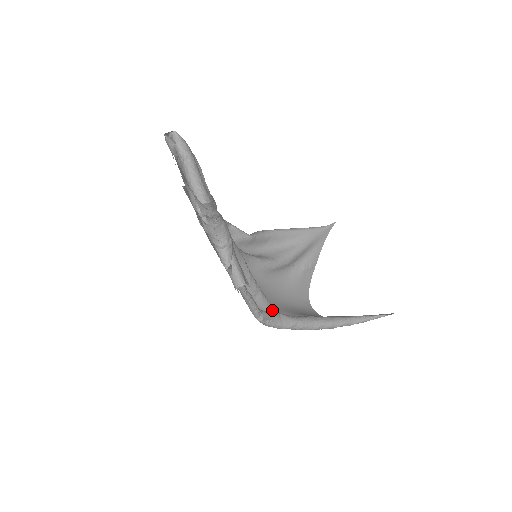
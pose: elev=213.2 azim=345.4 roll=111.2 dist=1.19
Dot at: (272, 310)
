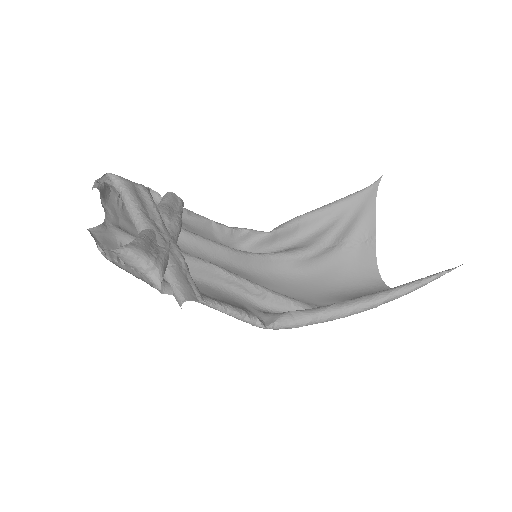
Dot at: (298, 307)
